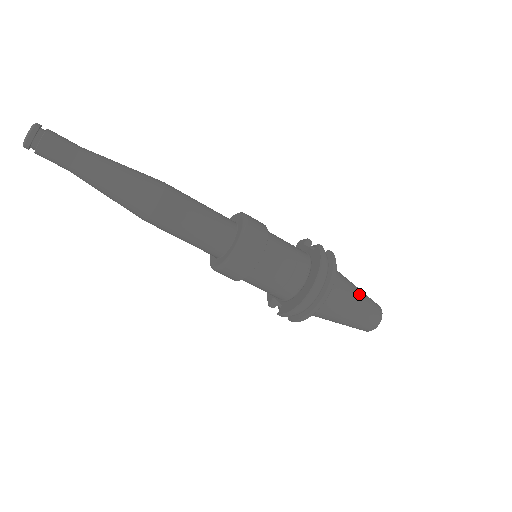
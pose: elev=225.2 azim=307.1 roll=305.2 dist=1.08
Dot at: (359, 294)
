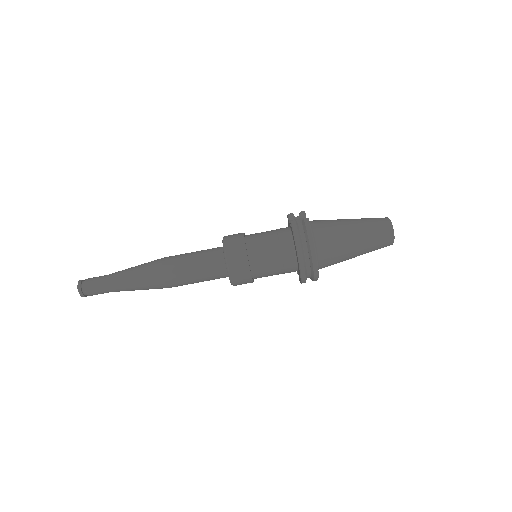
Dot at: (356, 230)
